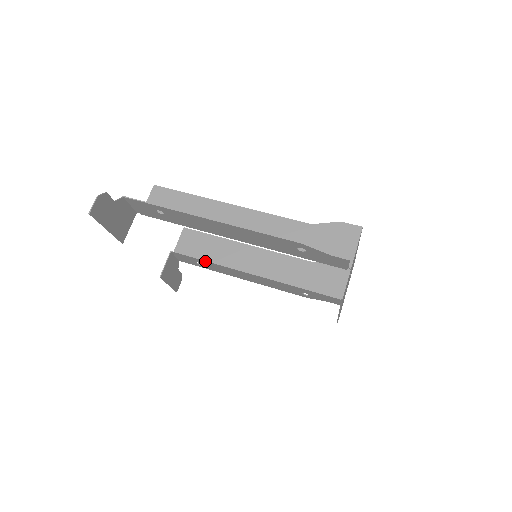
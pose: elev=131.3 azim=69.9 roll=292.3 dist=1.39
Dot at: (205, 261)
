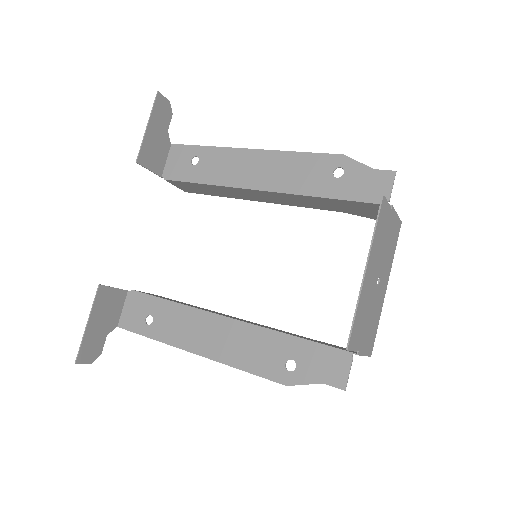
Dot at: (166, 301)
